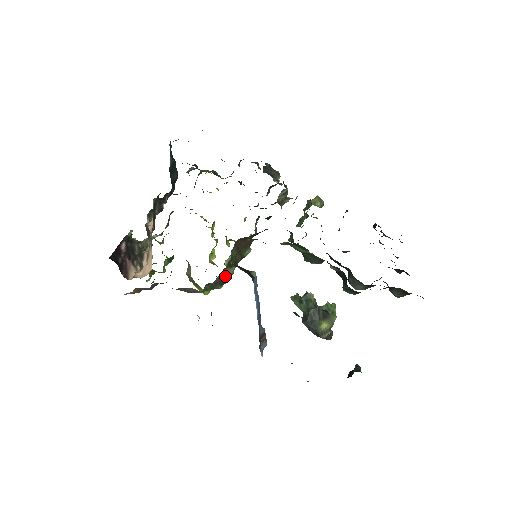
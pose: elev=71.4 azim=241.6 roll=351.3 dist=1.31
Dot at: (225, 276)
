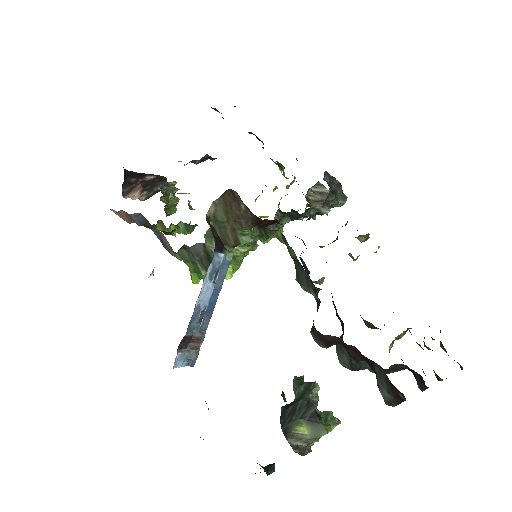
Dot at: (210, 255)
